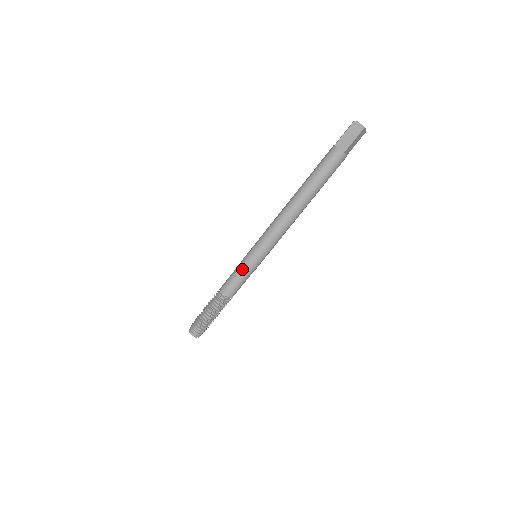
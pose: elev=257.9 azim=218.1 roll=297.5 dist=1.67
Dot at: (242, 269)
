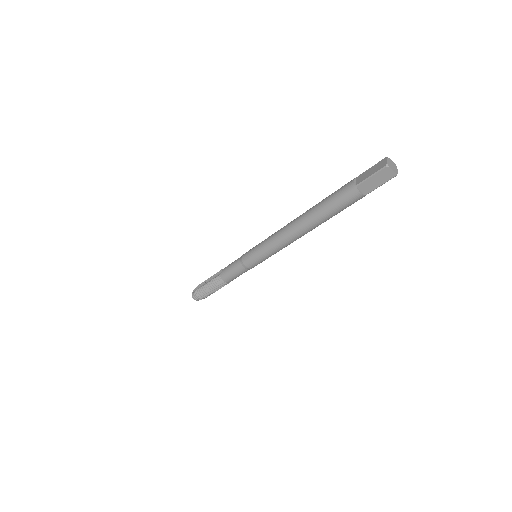
Dot at: (243, 269)
